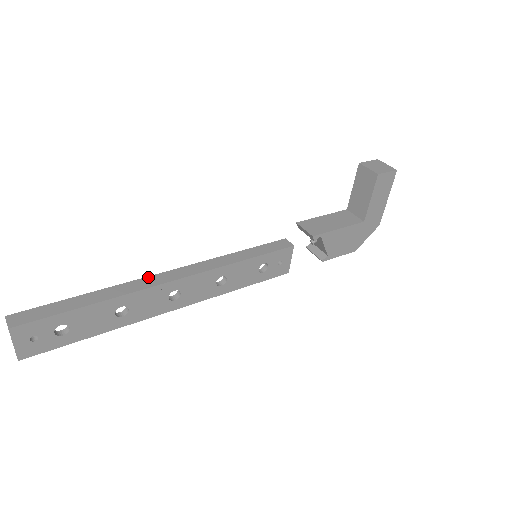
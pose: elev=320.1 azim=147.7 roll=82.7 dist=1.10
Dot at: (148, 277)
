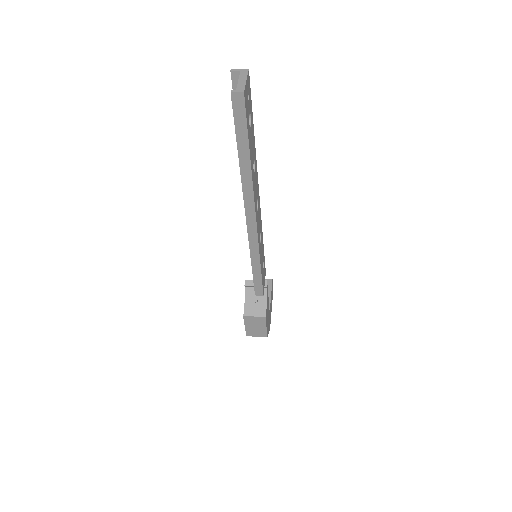
Dot at: occluded
